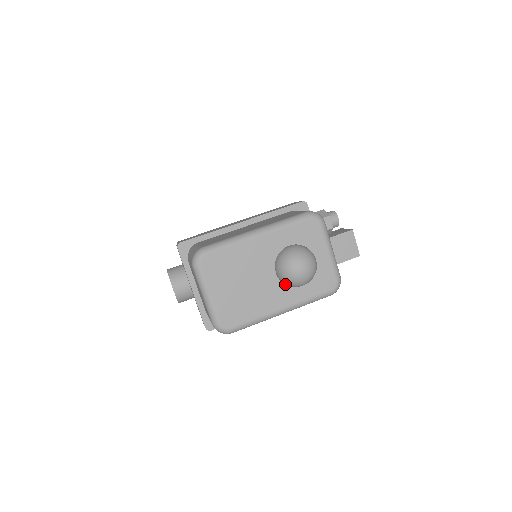
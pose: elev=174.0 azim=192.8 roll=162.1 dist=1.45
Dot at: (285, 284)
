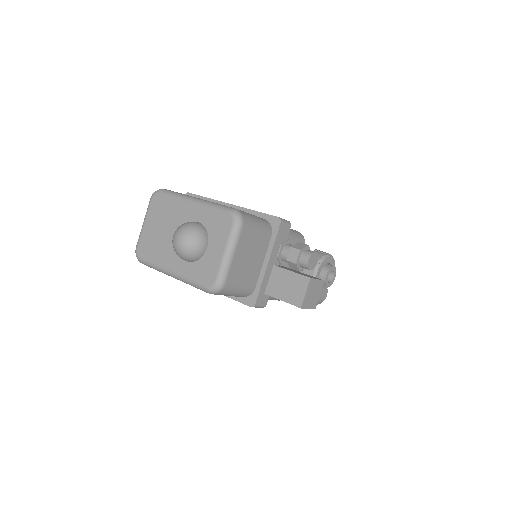
Dot at: occluded
